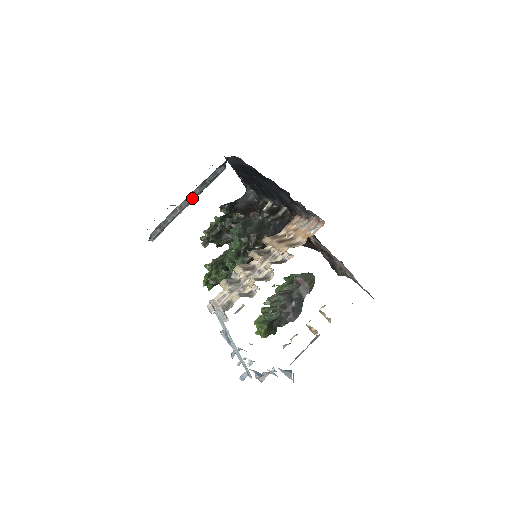
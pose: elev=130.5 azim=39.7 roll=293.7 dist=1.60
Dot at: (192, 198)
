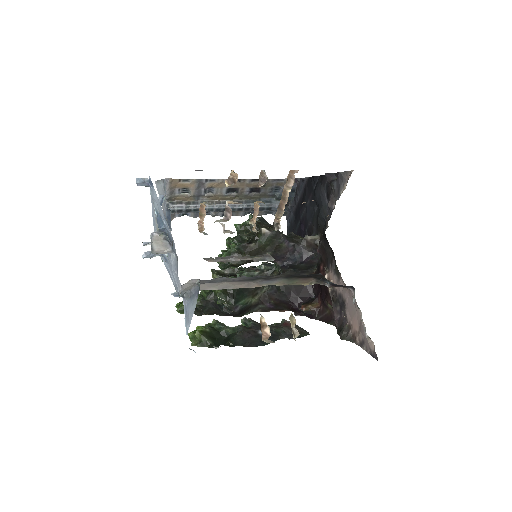
Dot at: (234, 204)
